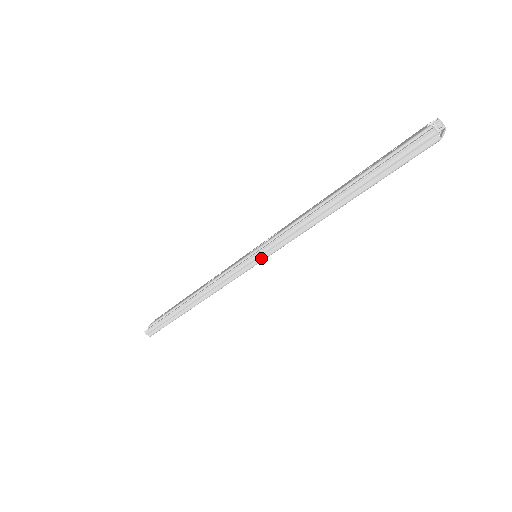
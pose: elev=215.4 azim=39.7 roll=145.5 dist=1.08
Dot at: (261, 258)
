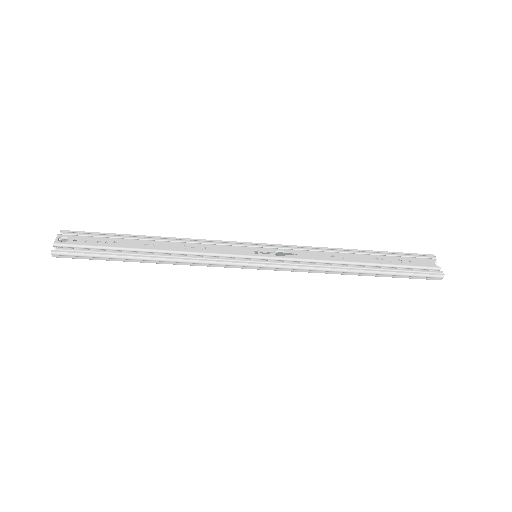
Dot at: (272, 269)
